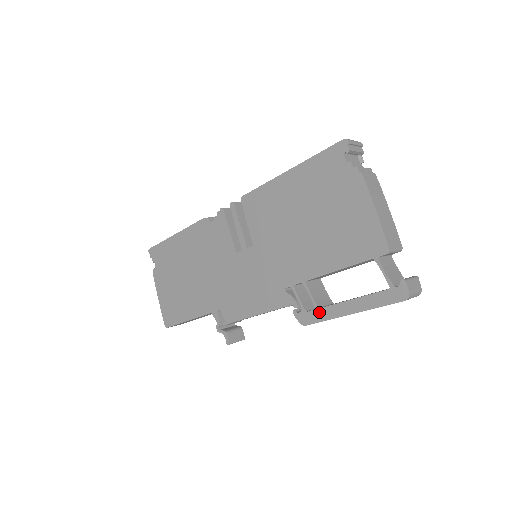
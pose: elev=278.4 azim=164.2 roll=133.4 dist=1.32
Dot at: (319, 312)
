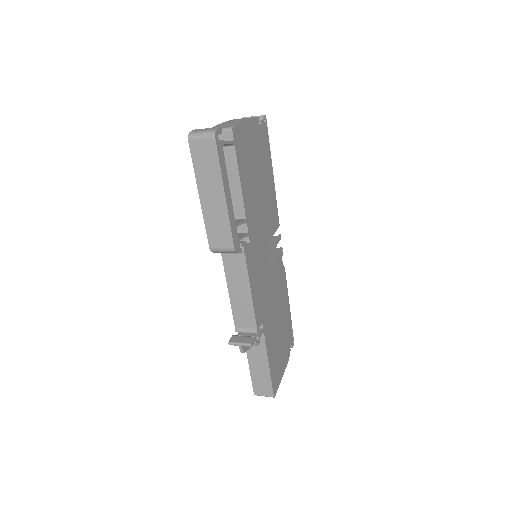
Dot at: occluded
